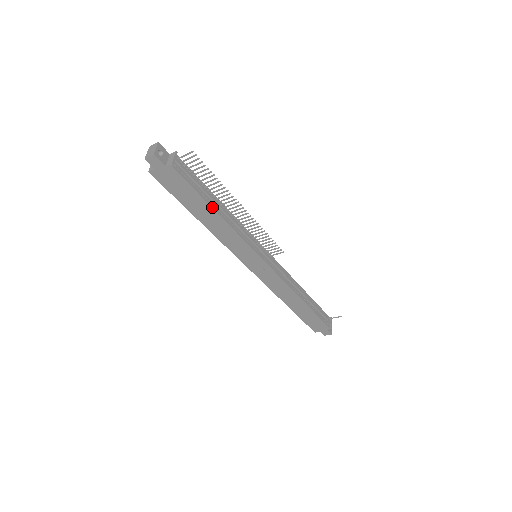
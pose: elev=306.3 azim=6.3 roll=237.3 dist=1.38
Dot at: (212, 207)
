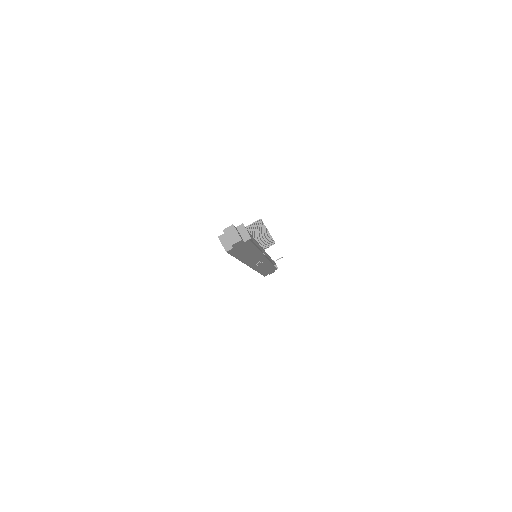
Dot at: (257, 248)
